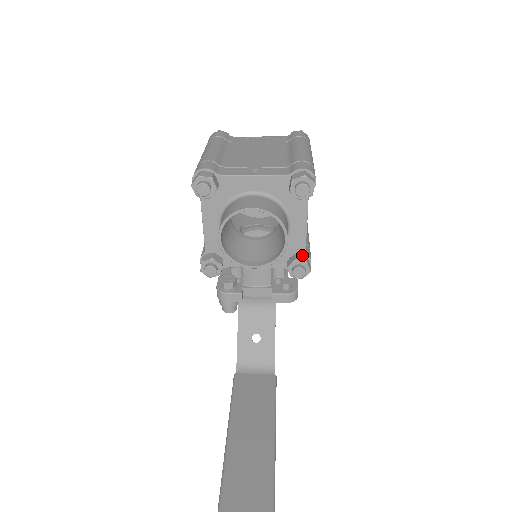
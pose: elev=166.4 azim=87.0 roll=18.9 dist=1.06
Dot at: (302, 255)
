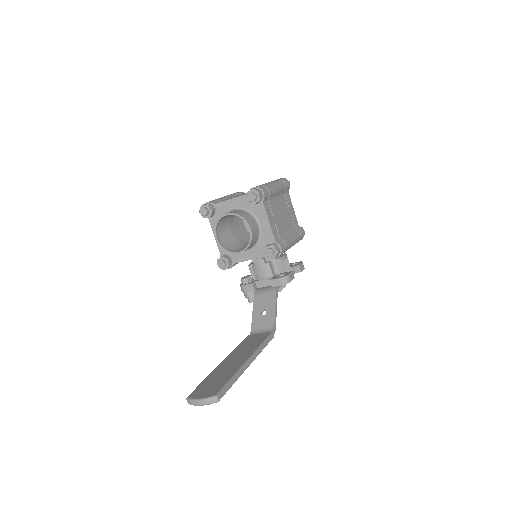
Dot at: (273, 243)
